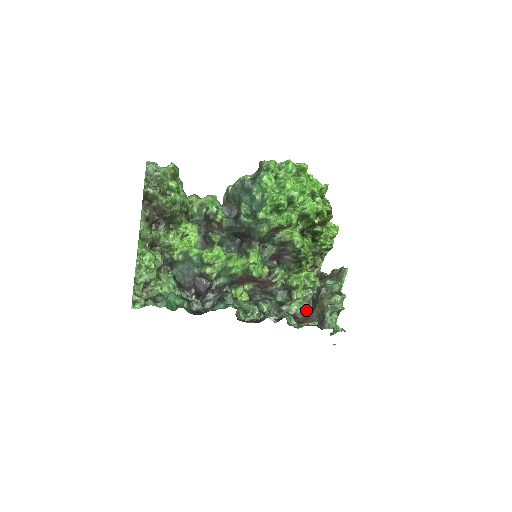
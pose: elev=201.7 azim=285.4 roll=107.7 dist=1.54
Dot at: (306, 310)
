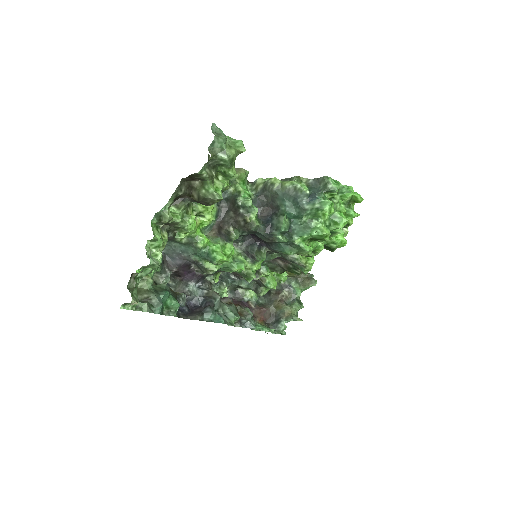
Dot at: (257, 296)
